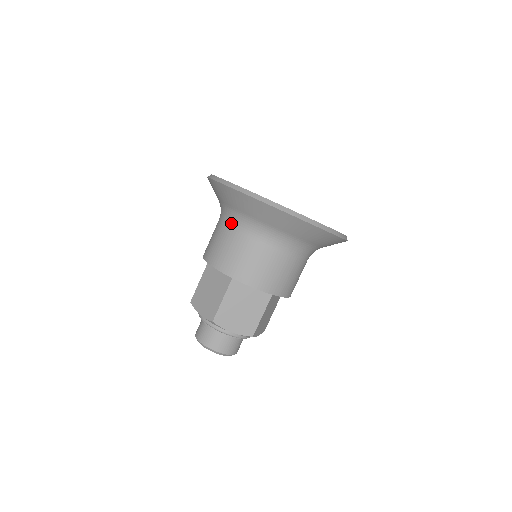
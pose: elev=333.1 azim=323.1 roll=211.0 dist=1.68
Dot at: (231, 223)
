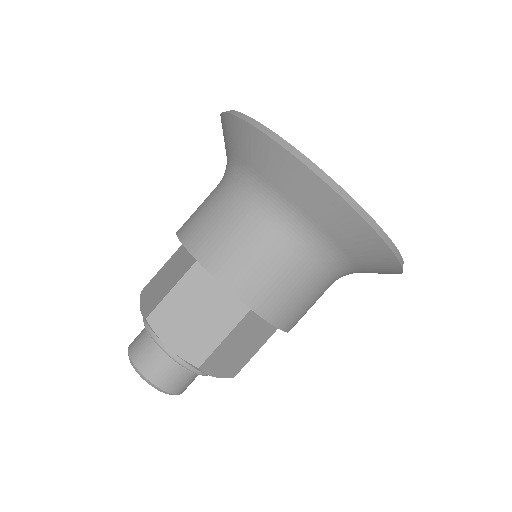
Dot at: (279, 226)
